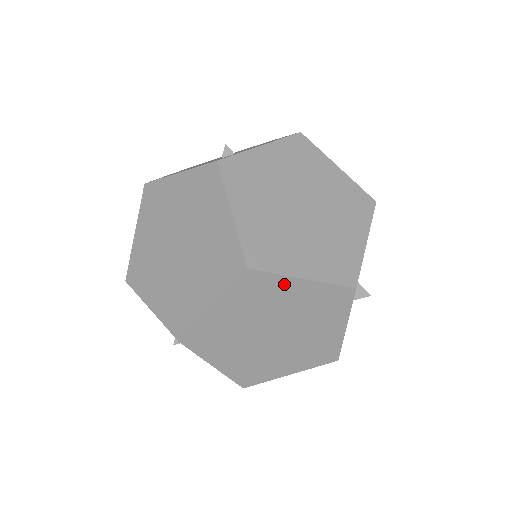
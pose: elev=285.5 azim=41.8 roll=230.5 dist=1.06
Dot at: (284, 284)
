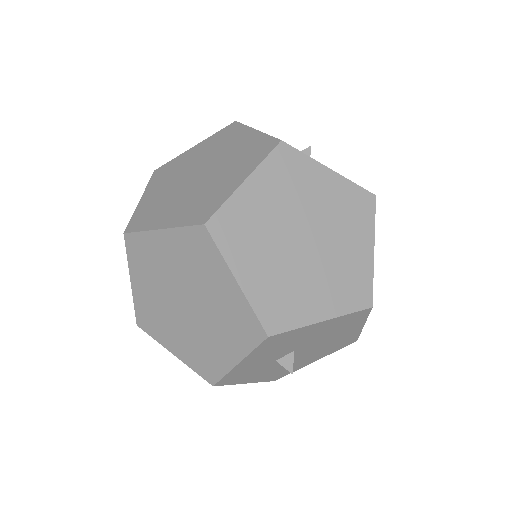
Dot at: (220, 268)
